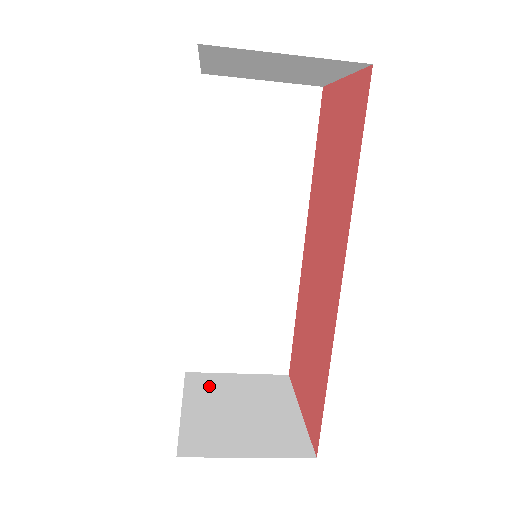
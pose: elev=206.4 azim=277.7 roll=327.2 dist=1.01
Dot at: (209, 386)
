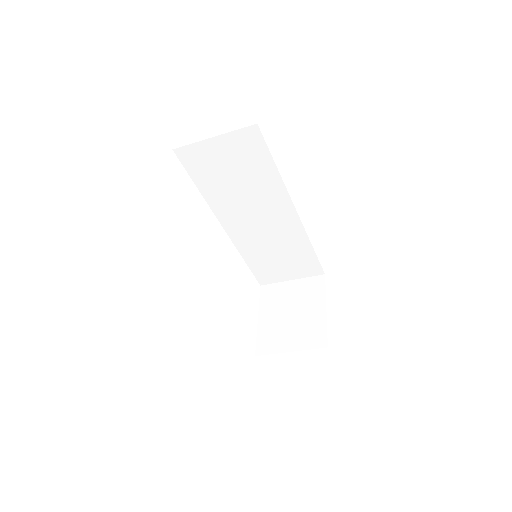
Dot at: (274, 296)
